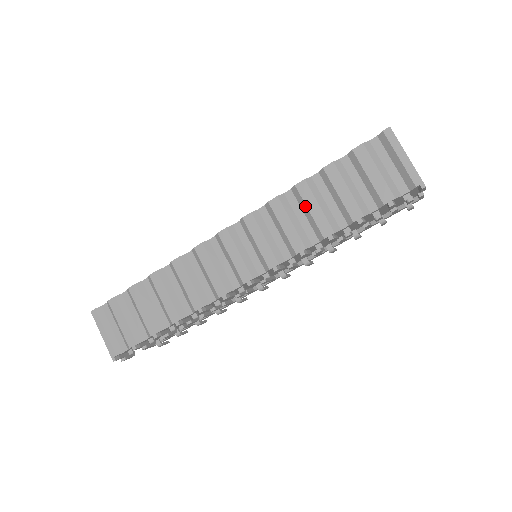
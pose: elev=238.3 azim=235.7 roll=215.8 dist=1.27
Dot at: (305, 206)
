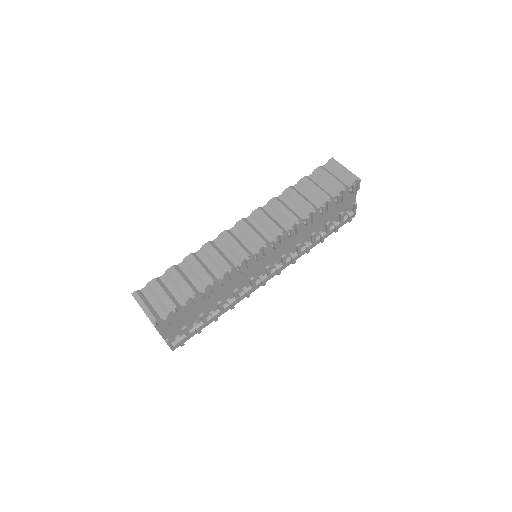
Dot at: (293, 199)
